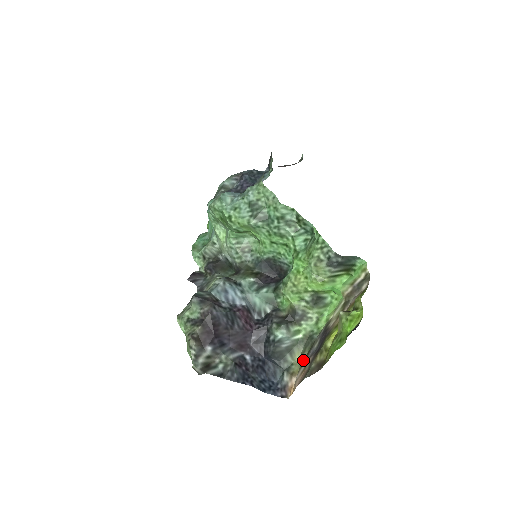
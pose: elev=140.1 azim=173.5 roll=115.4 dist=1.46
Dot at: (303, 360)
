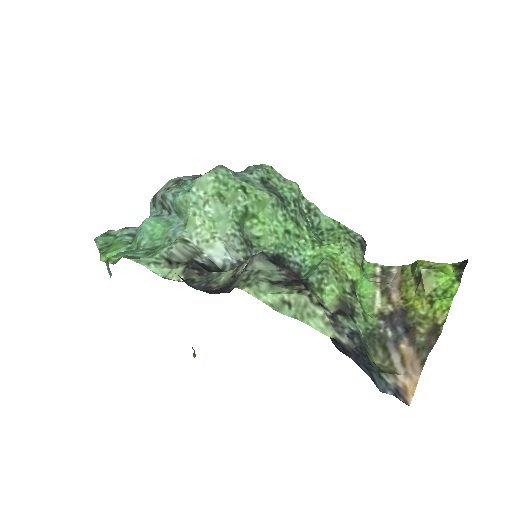
Dot at: (384, 359)
